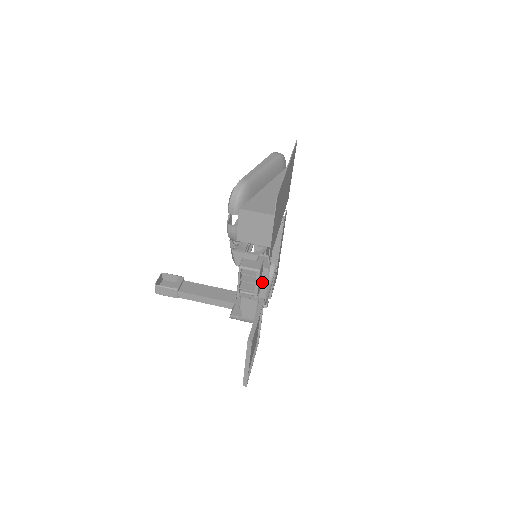
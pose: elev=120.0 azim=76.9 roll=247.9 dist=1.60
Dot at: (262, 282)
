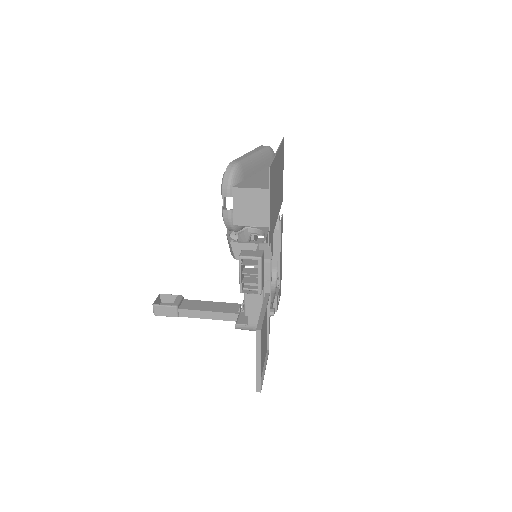
Dot at: (265, 277)
